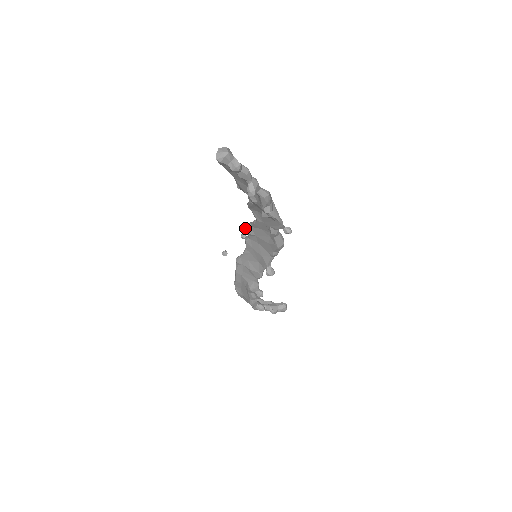
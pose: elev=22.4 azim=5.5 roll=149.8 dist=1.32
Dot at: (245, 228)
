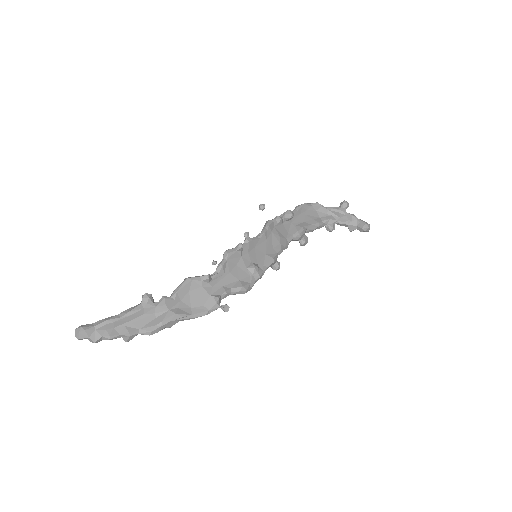
Dot at: (226, 251)
